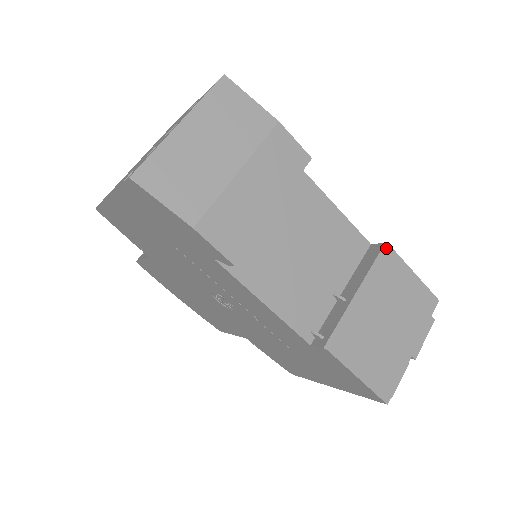
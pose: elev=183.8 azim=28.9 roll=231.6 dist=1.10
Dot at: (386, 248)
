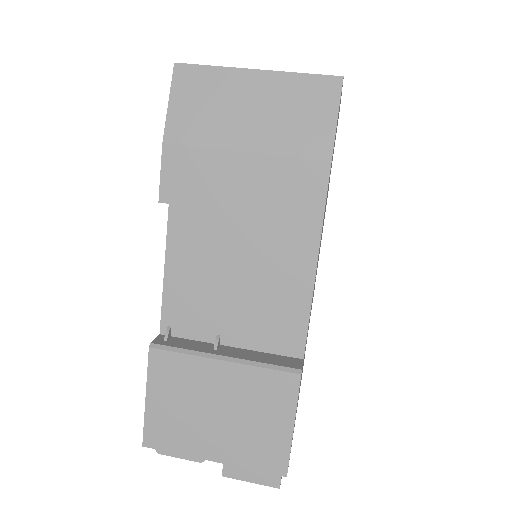
Dot at: (295, 372)
